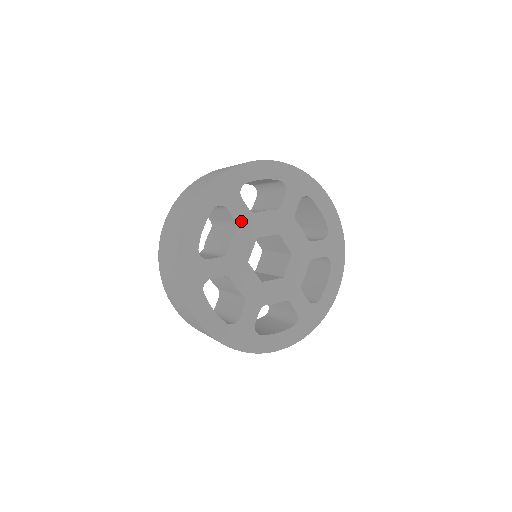
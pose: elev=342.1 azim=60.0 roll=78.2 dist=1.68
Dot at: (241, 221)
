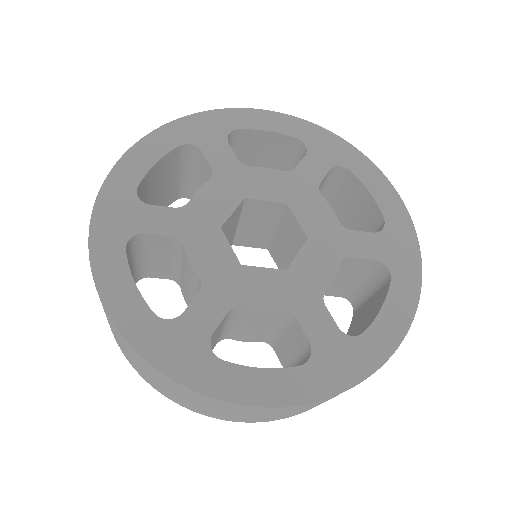
Dot at: (221, 171)
